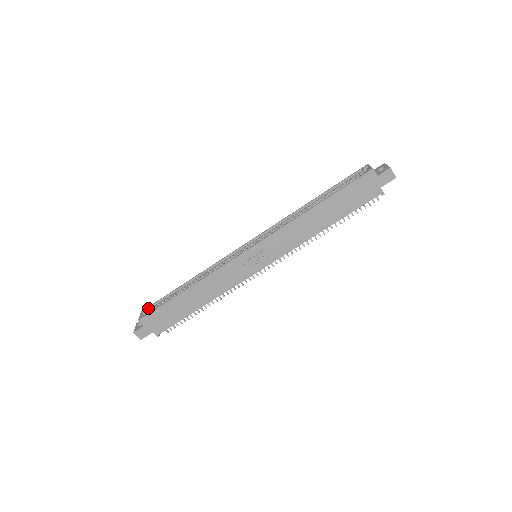
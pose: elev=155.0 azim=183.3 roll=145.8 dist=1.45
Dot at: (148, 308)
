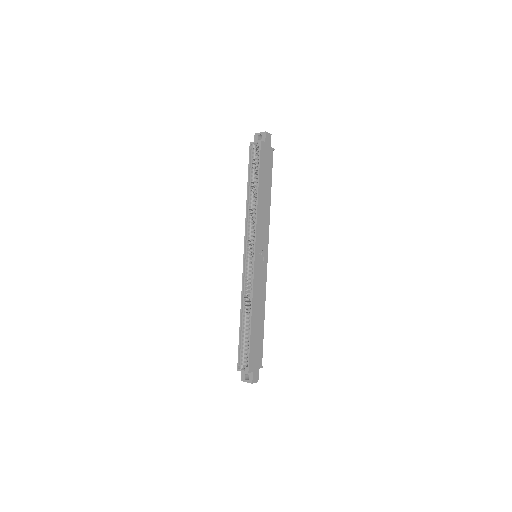
Dot at: (239, 363)
